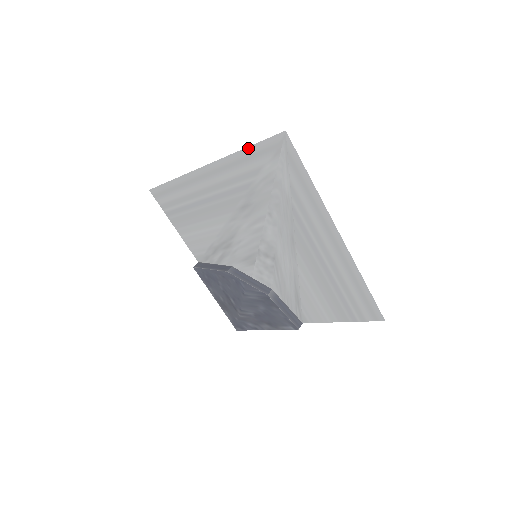
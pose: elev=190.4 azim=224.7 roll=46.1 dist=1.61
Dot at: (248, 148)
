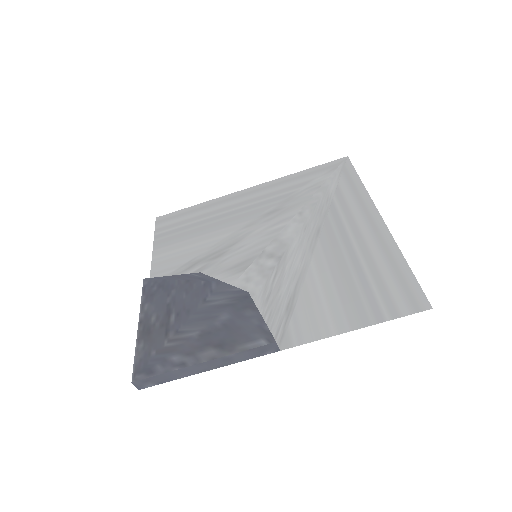
Dot at: (305, 170)
